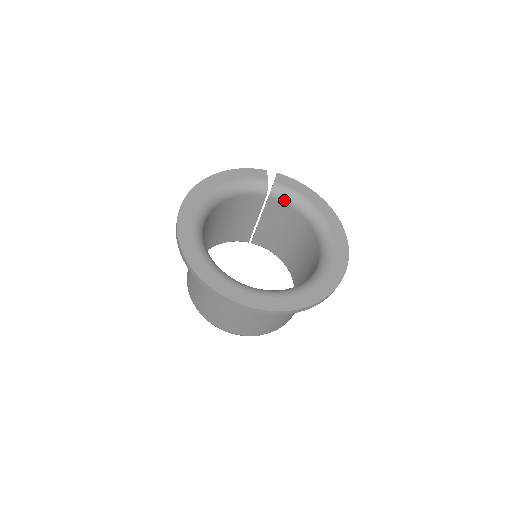
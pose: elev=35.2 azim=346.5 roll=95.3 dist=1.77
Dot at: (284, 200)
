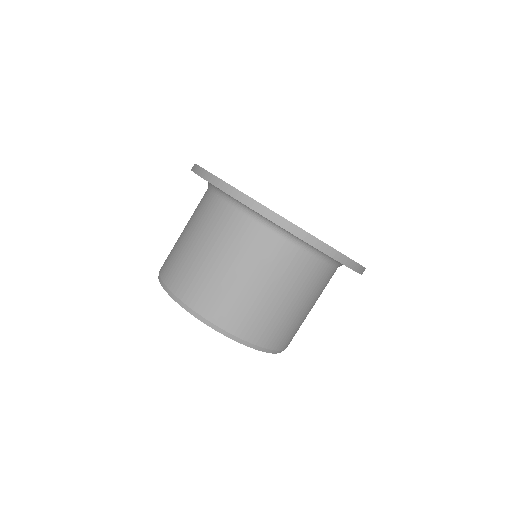
Dot at: occluded
